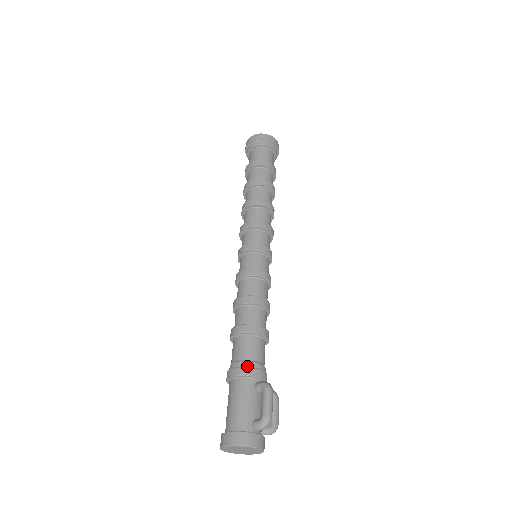
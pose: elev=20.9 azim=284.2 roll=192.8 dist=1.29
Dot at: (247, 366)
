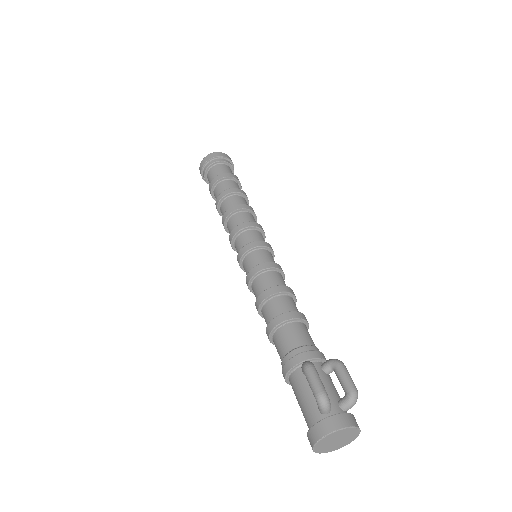
Dot at: (287, 361)
